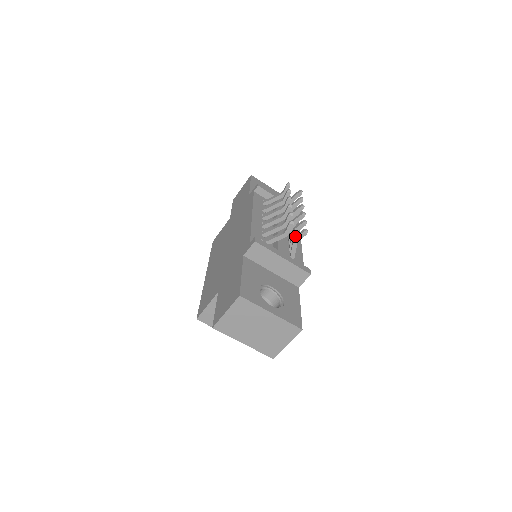
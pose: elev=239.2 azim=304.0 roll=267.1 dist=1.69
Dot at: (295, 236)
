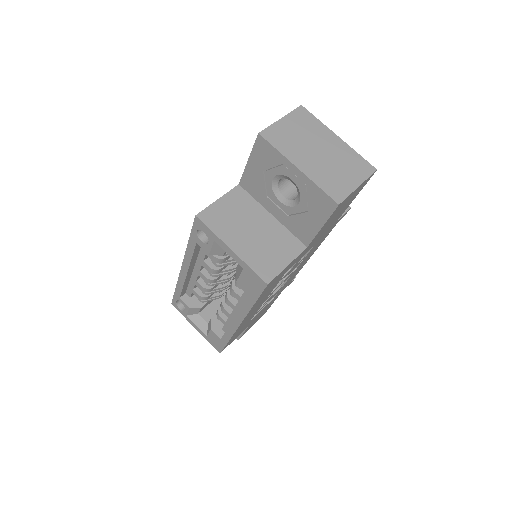
Dot at: occluded
